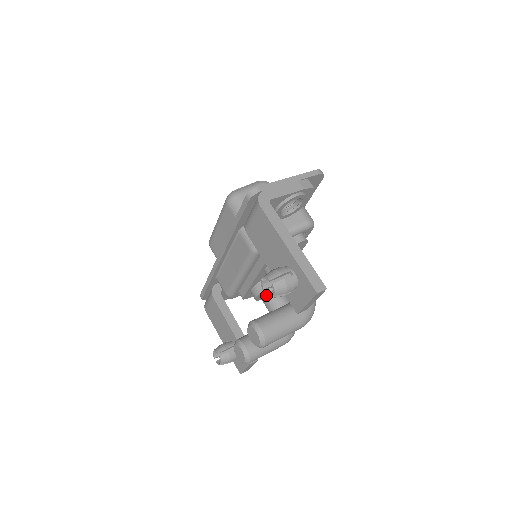
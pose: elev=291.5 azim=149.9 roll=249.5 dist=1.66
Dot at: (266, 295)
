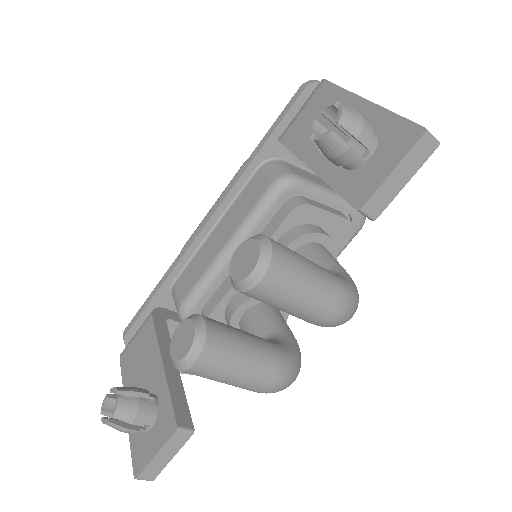
Dot at: (315, 139)
